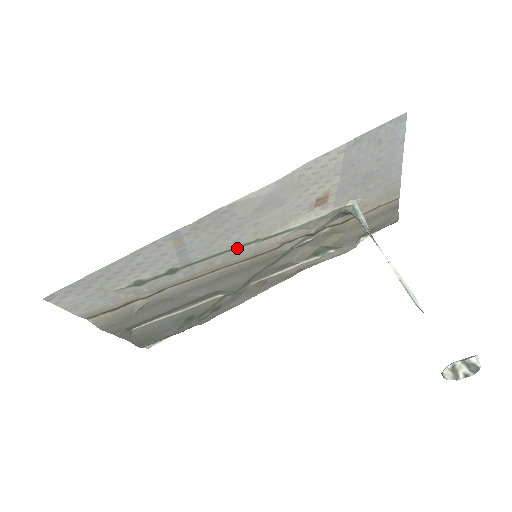
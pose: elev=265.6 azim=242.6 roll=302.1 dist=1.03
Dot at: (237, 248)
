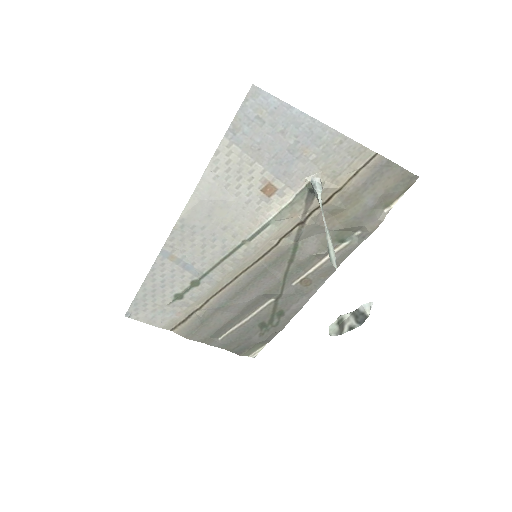
Dot at: (232, 253)
